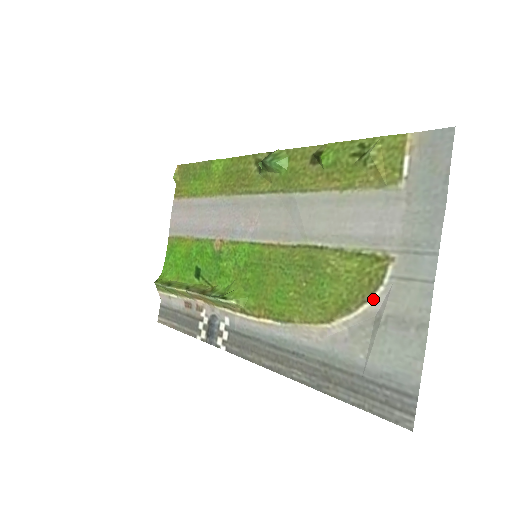
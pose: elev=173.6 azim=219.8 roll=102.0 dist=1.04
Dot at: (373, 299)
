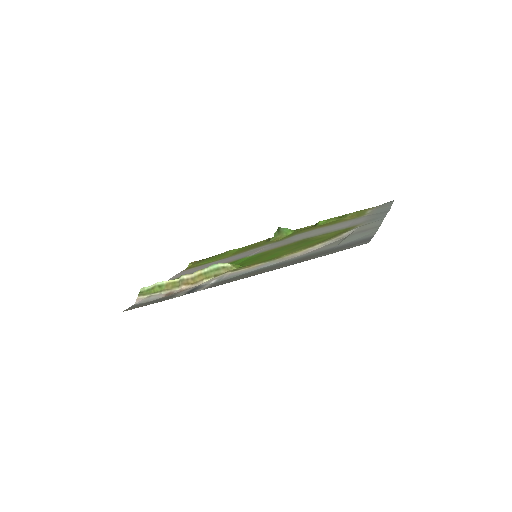
Dot at: (345, 233)
